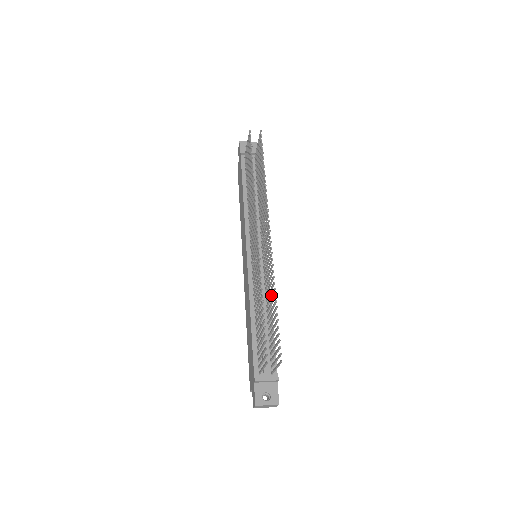
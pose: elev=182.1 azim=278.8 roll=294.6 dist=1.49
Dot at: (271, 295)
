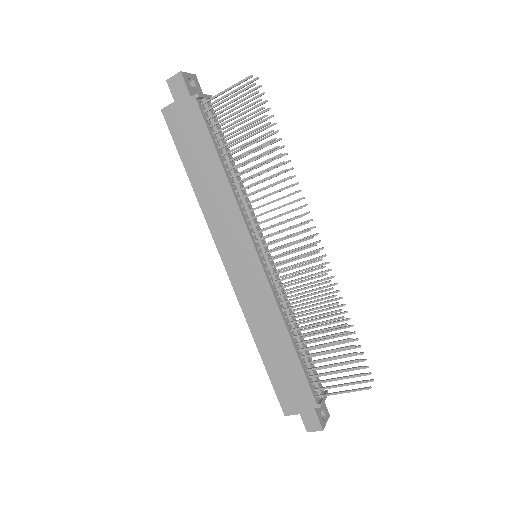
Dot at: occluded
